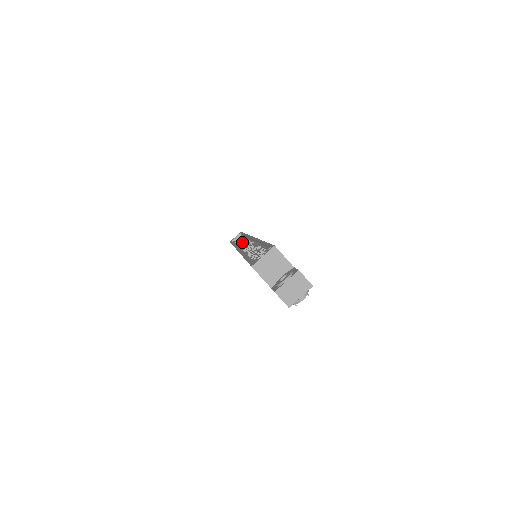
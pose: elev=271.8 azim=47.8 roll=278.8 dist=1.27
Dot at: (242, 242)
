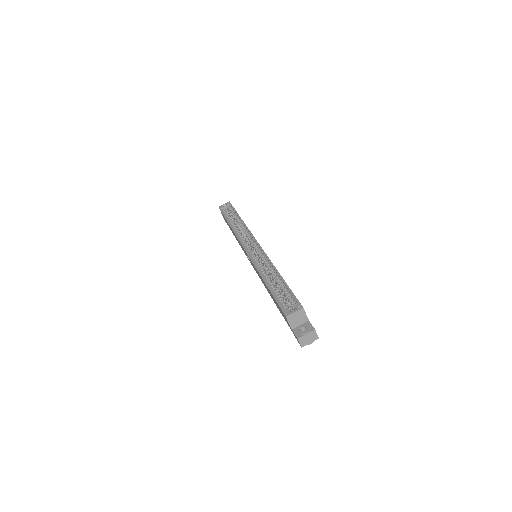
Dot at: (235, 221)
